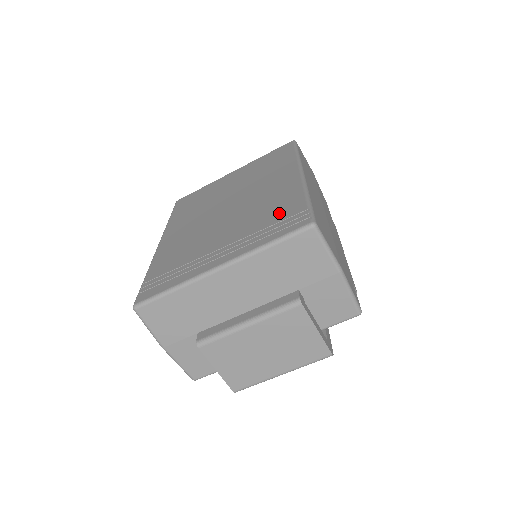
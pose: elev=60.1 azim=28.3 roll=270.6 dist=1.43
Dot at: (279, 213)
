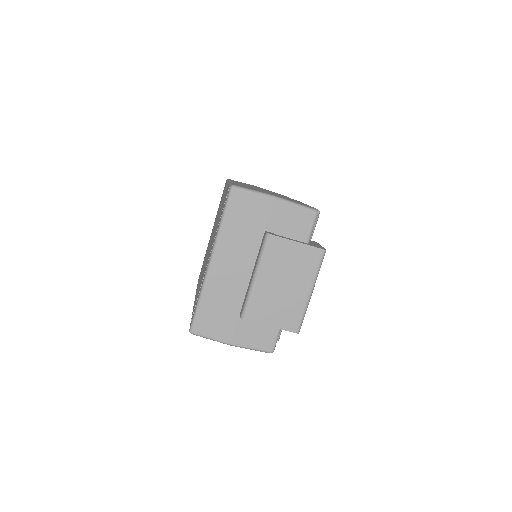
Dot at: occluded
